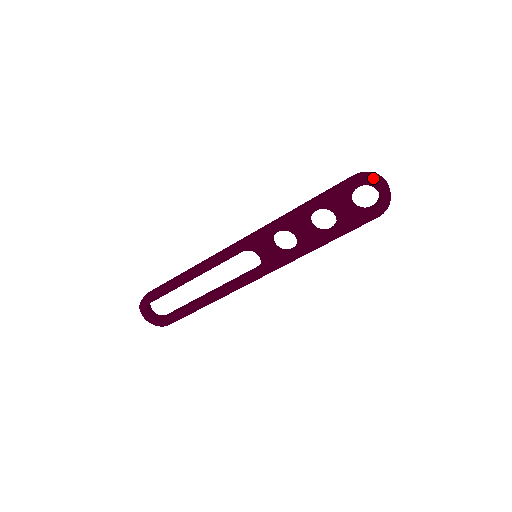
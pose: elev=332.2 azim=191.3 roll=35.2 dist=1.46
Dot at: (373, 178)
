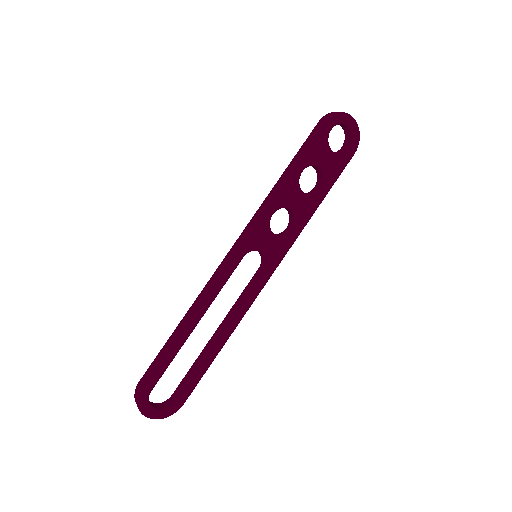
Dot at: (341, 115)
